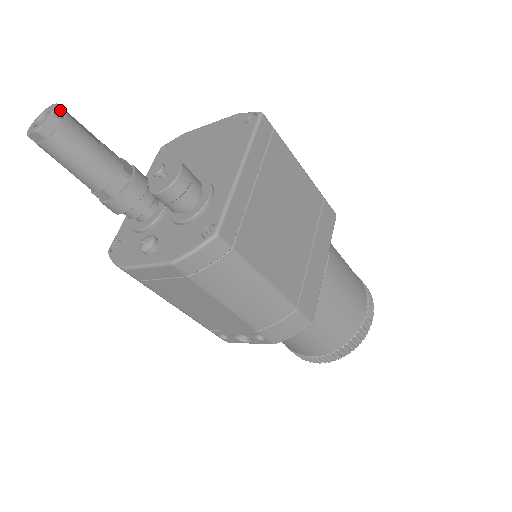
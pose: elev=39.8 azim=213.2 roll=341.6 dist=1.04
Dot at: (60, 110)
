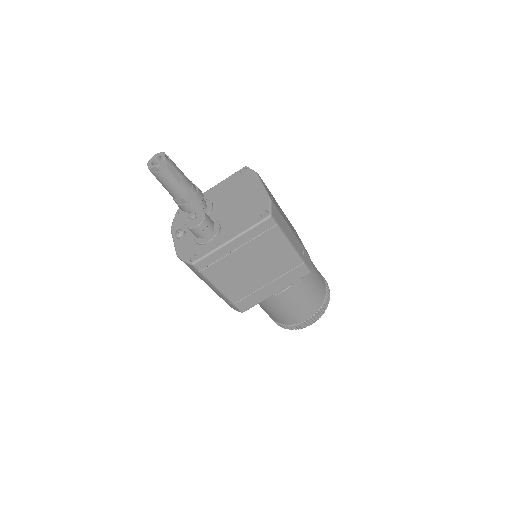
Dot at: (164, 163)
